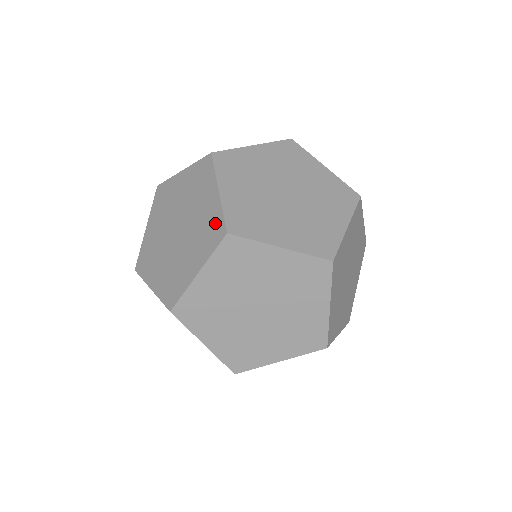
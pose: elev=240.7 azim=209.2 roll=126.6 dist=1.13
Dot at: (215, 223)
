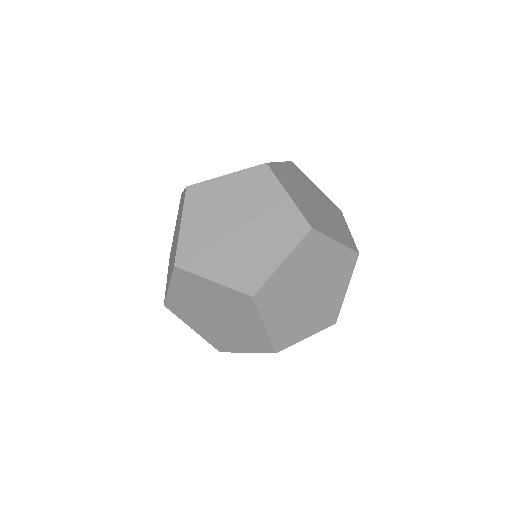
Dot at: (175, 253)
